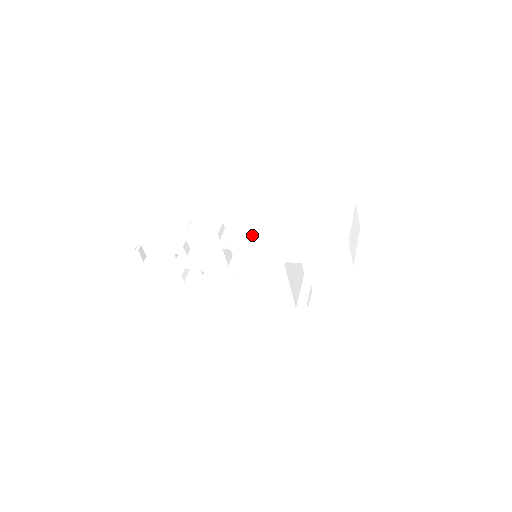
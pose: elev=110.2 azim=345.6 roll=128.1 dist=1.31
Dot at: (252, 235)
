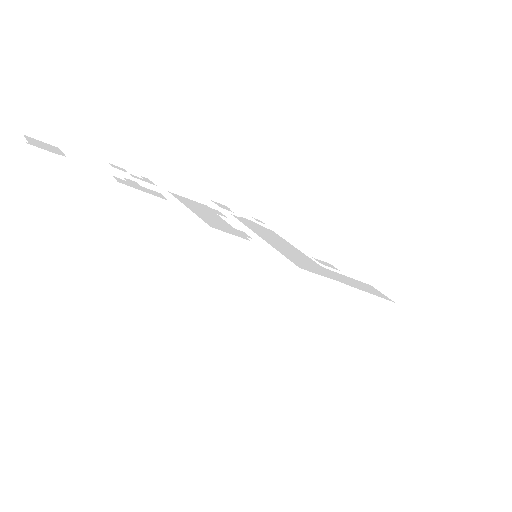
Dot at: (297, 322)
